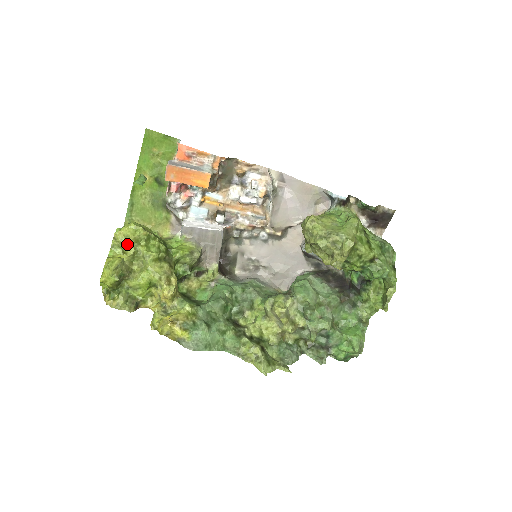
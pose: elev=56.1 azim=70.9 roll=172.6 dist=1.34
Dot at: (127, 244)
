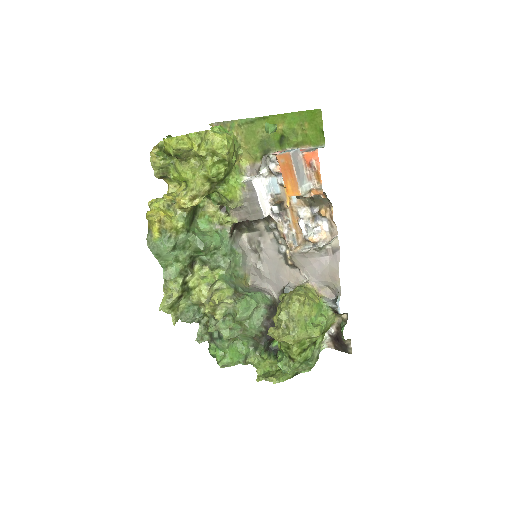
Dot at: (206, 146)
